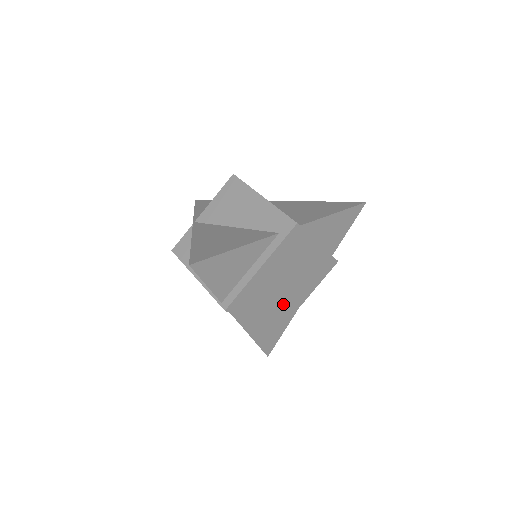
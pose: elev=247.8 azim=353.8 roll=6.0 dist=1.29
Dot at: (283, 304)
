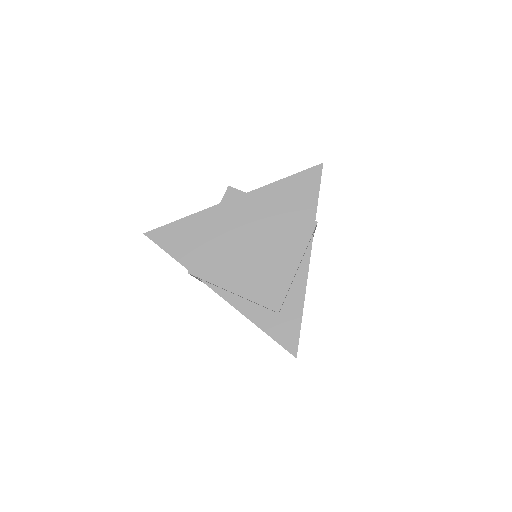
Dot at: (264, 273)
